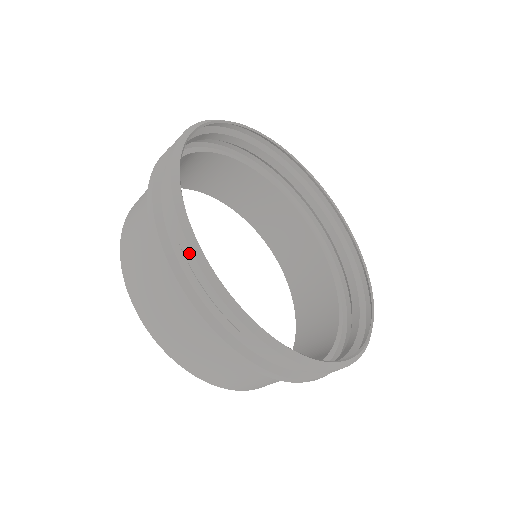
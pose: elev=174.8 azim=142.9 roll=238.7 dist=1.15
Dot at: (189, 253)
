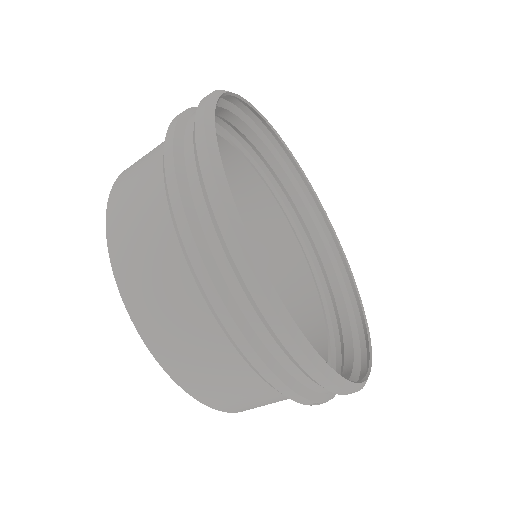
Dot at: (222, 213)
